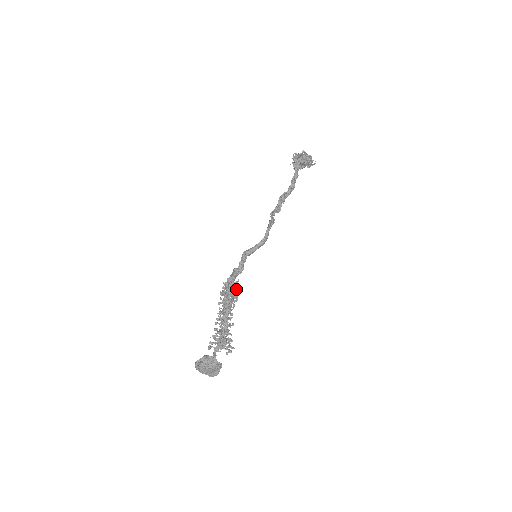
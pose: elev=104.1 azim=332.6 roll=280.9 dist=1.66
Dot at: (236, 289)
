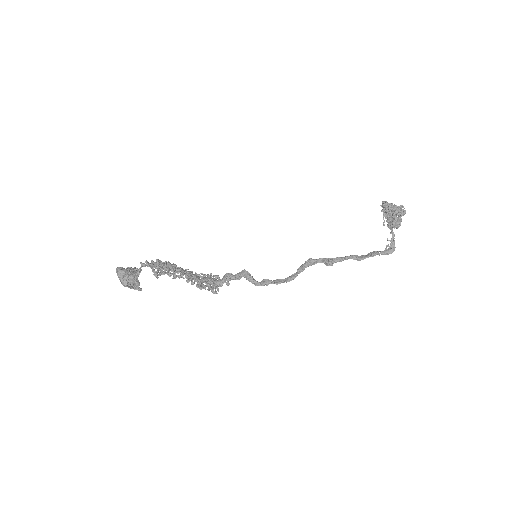
Dot at: occluded
